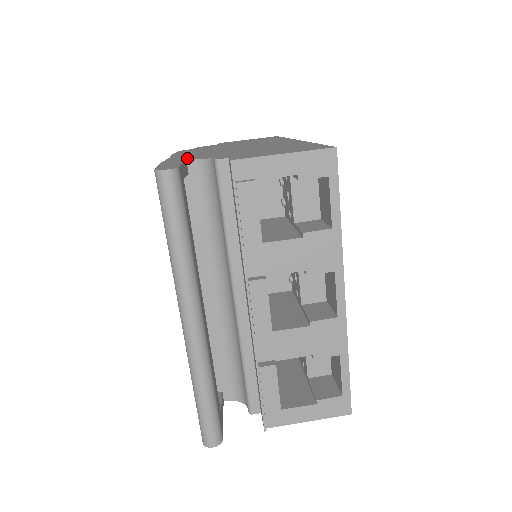
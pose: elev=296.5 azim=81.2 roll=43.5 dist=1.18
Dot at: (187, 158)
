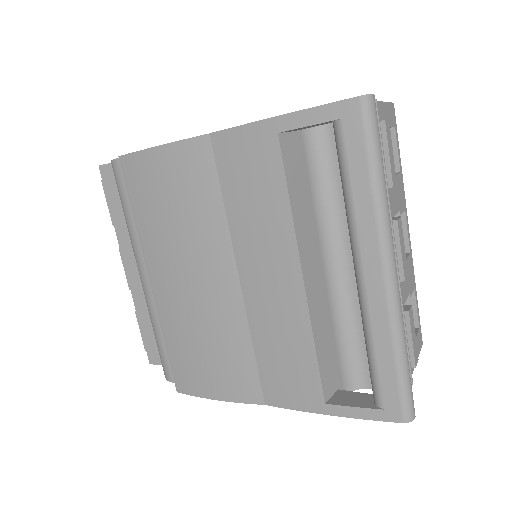
Dot at: occluded
